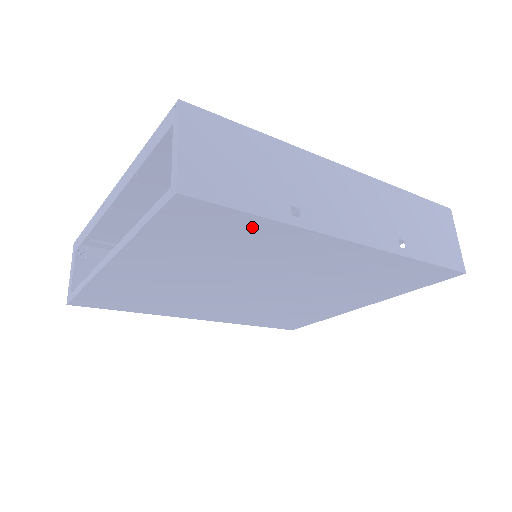
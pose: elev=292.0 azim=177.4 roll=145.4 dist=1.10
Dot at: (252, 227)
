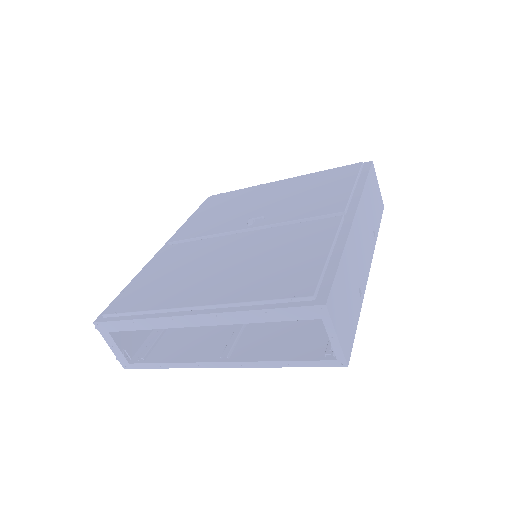
Dot at: occluded
